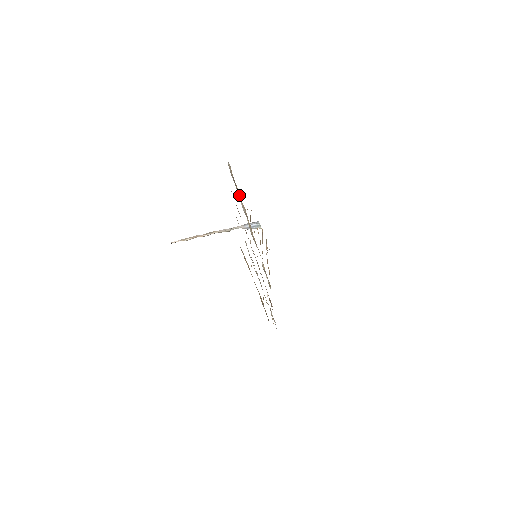
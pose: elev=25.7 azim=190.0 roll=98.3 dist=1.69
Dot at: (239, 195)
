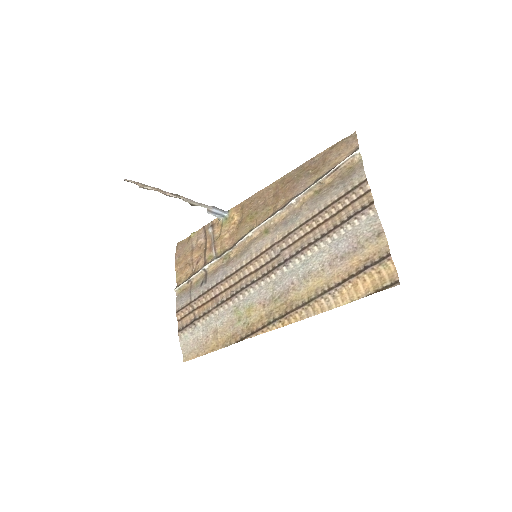
Dot at: (315, 186)
